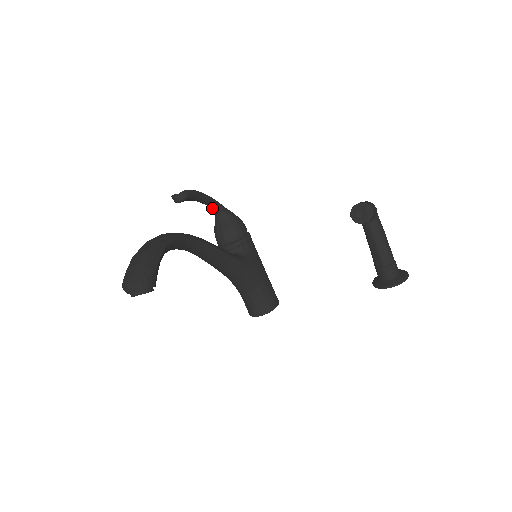
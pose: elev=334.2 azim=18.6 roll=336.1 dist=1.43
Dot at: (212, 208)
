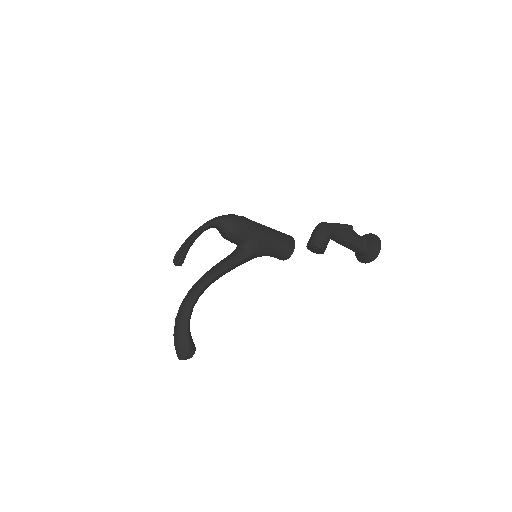
Dot at: (207, 229)
